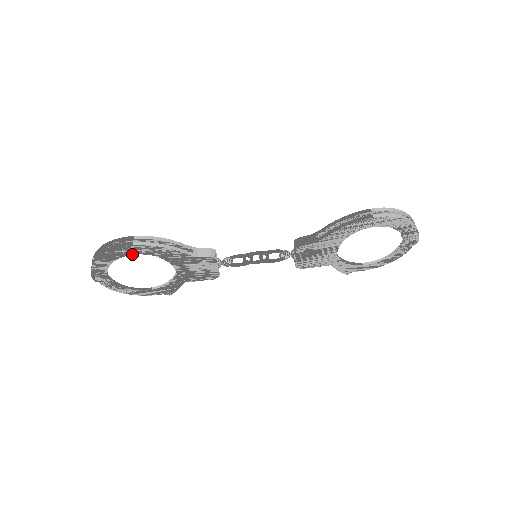
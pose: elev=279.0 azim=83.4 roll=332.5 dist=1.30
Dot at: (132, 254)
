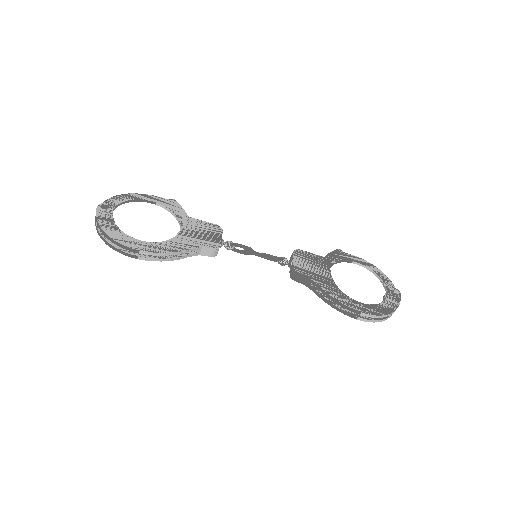
Dot at: occluded
